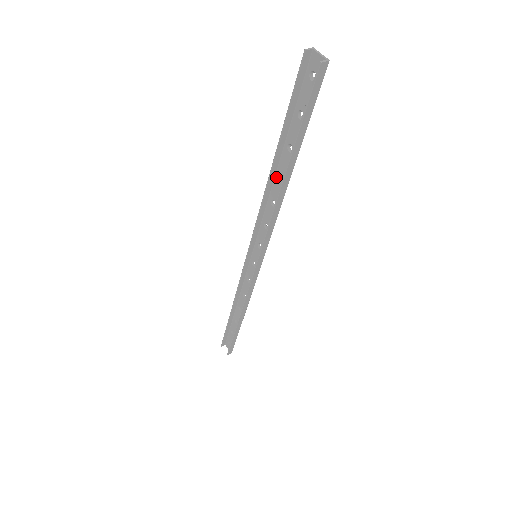
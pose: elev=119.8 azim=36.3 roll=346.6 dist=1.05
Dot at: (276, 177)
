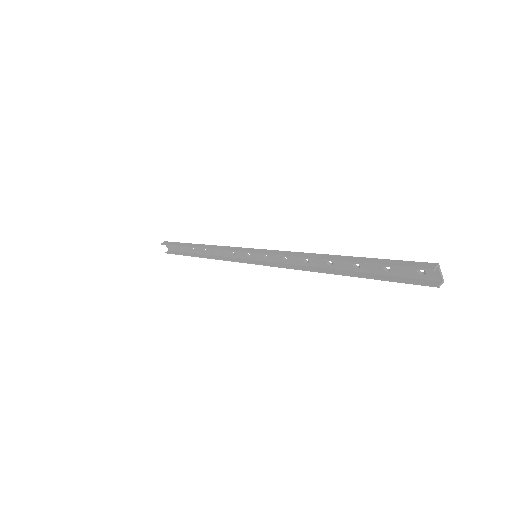
Dot at: (324, 258)
